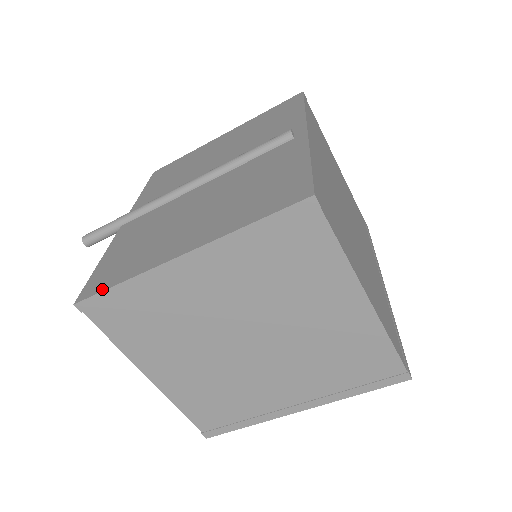
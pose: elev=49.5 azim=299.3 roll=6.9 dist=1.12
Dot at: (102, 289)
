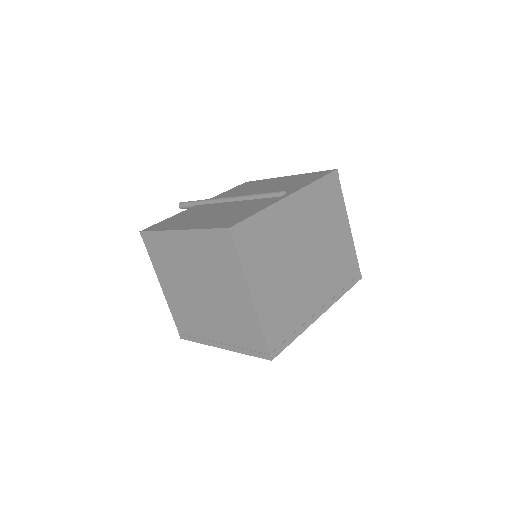
Dot at: (151, 230)
